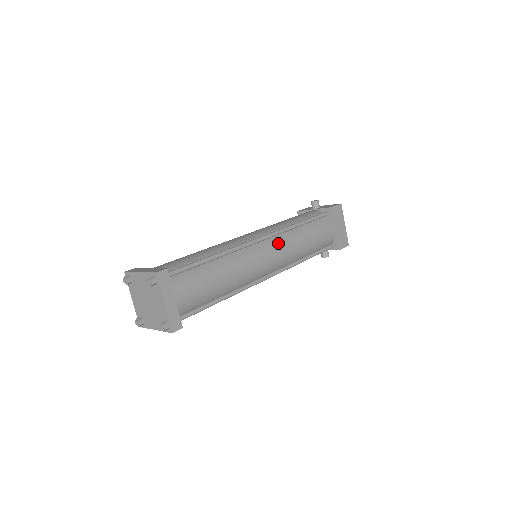
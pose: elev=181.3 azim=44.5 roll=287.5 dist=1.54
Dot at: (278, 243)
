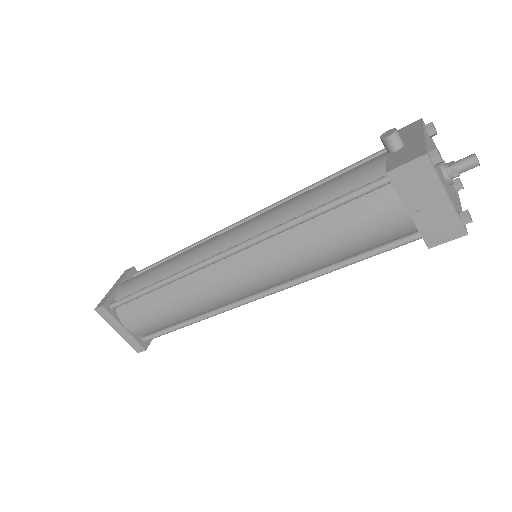
Dot at: (255, 258)
